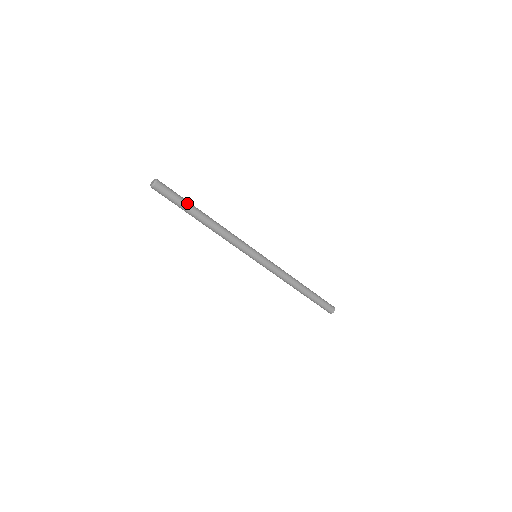
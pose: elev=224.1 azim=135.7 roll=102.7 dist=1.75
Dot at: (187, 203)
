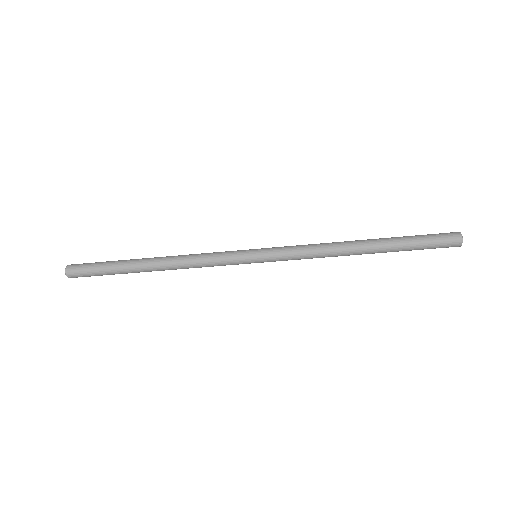
Dot at: (114, 267)
